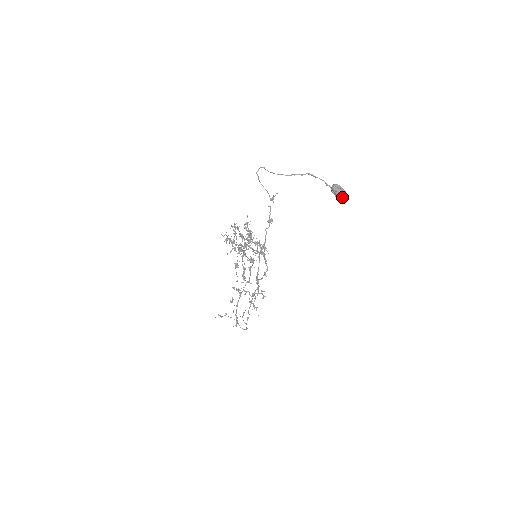
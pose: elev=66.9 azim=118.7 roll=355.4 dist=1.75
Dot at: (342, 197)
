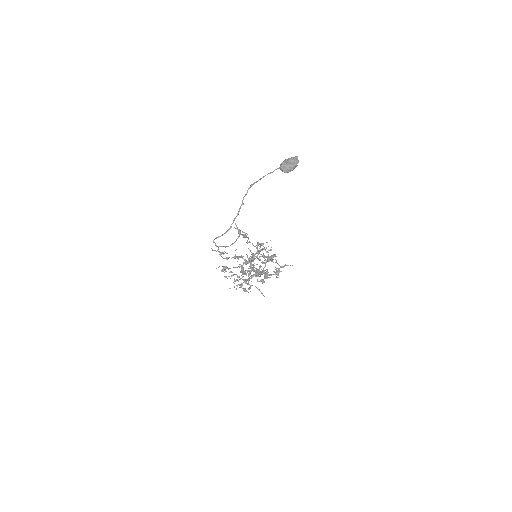
Dot at: (297, 165)
